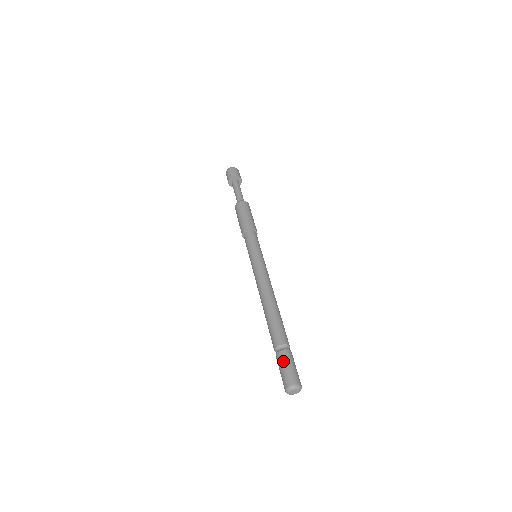
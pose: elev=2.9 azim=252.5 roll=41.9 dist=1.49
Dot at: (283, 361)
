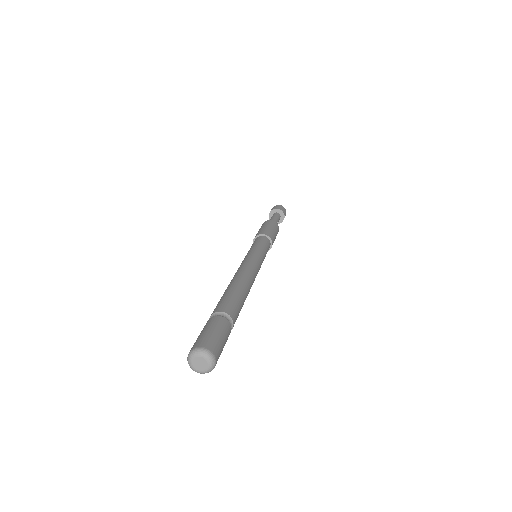
Dot at: (203, 328)
